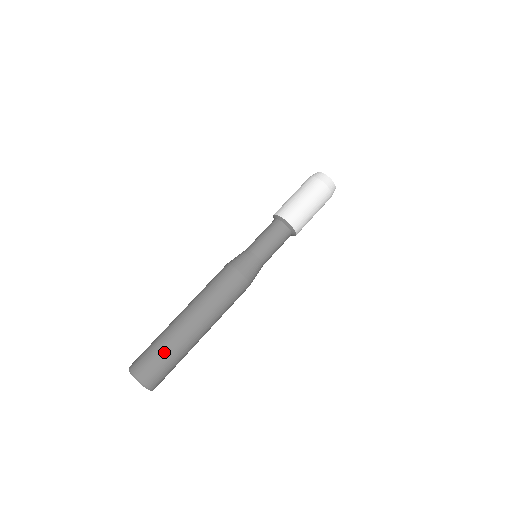
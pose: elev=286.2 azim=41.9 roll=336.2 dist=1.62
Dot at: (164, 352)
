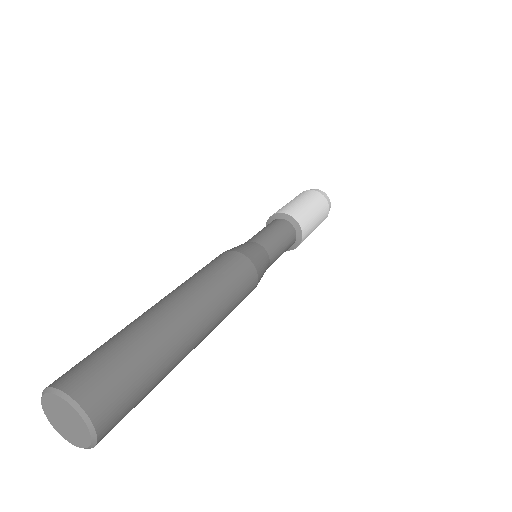
Dot at: (136, 354)
